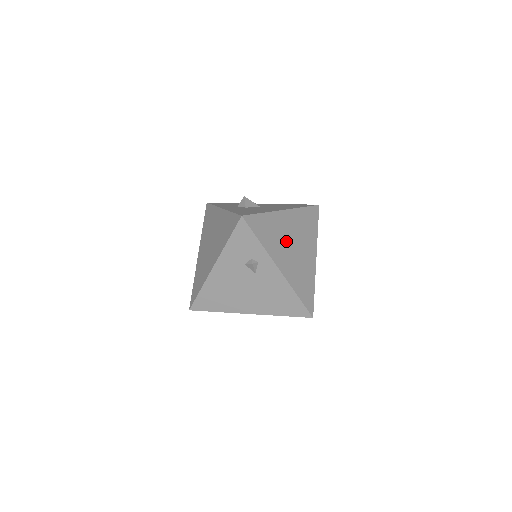
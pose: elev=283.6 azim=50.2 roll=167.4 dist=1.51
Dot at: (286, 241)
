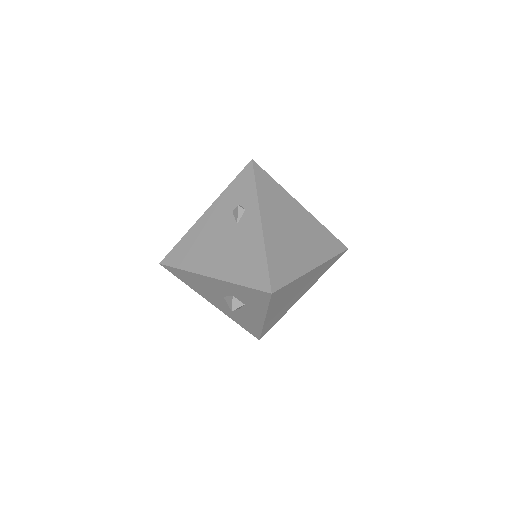
Dot at: (287, 219)
